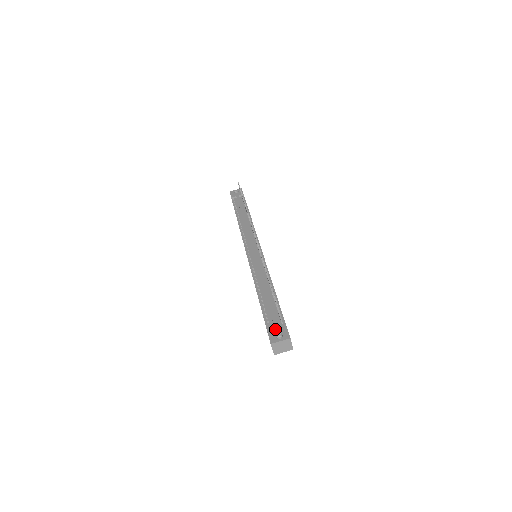
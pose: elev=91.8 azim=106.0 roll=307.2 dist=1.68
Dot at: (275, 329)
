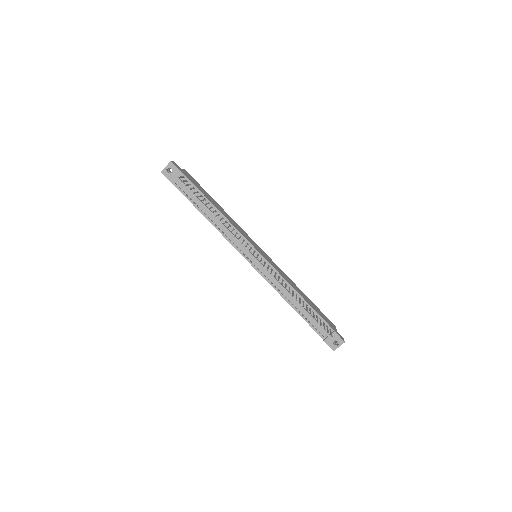
Dot at: (330, 339)
